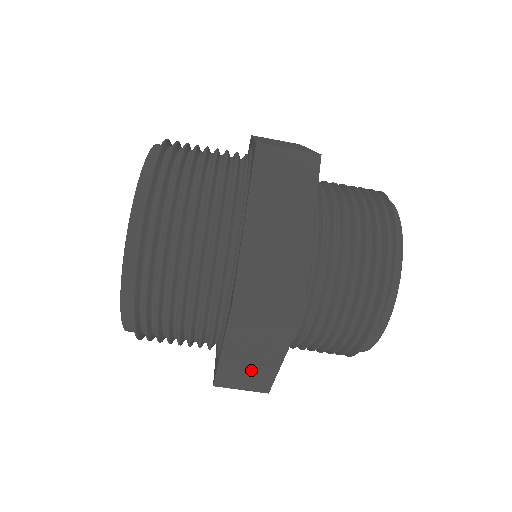
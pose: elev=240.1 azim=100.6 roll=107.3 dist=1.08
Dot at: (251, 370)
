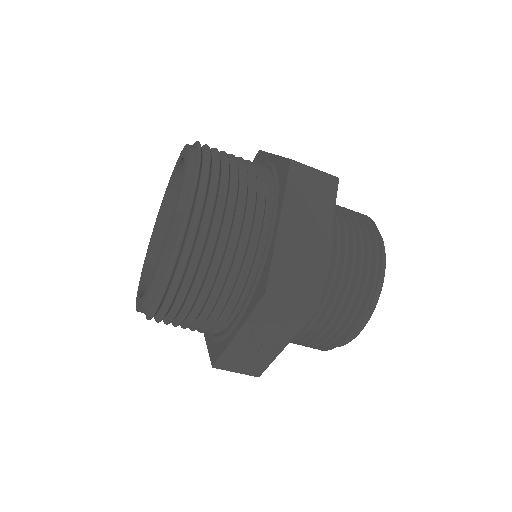
Dot at: (254, 354)
